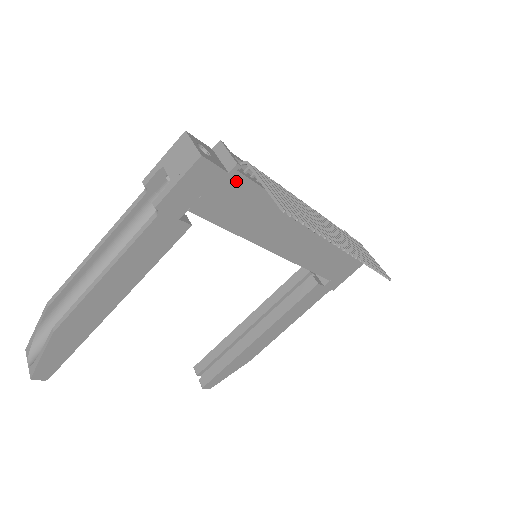
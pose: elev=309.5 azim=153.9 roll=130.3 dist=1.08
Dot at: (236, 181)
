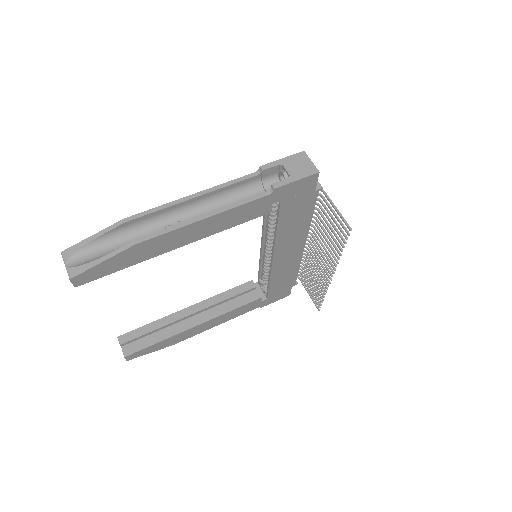
Dot at: (312, 198)
